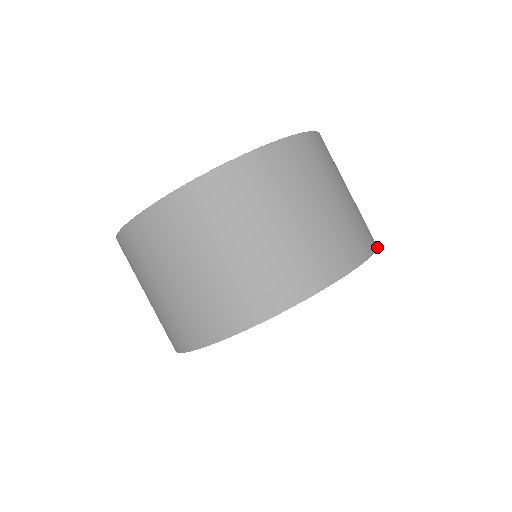
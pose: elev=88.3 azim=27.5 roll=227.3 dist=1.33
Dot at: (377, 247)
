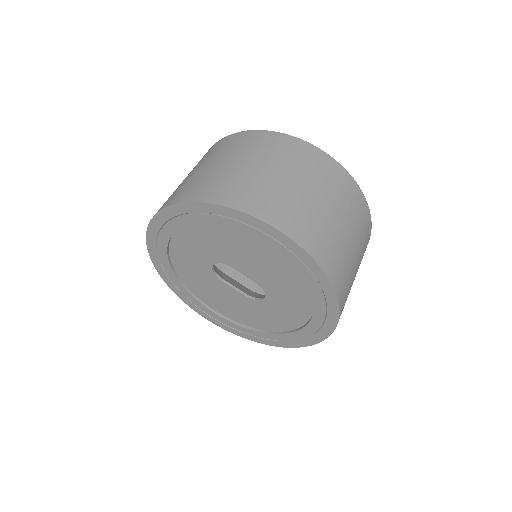
Dot at: (324, 271)
